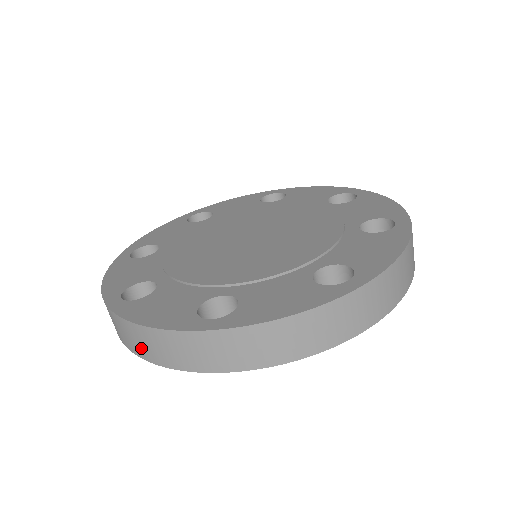
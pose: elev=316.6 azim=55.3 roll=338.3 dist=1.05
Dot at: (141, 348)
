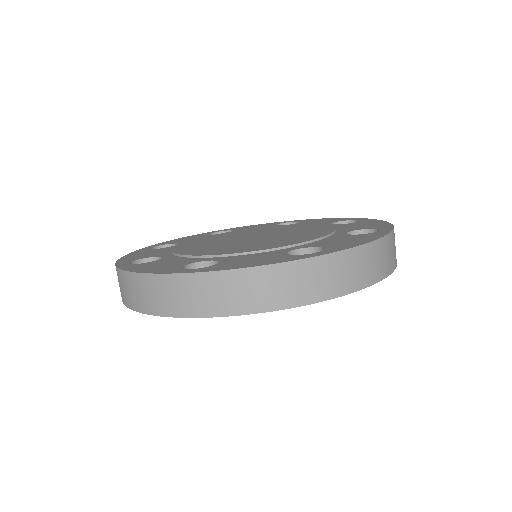
Dot at: occluded
